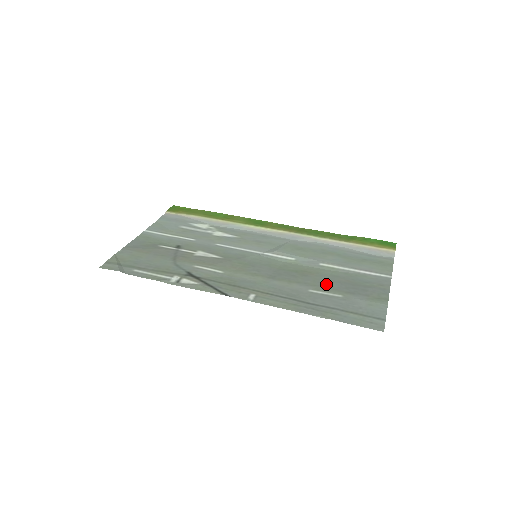
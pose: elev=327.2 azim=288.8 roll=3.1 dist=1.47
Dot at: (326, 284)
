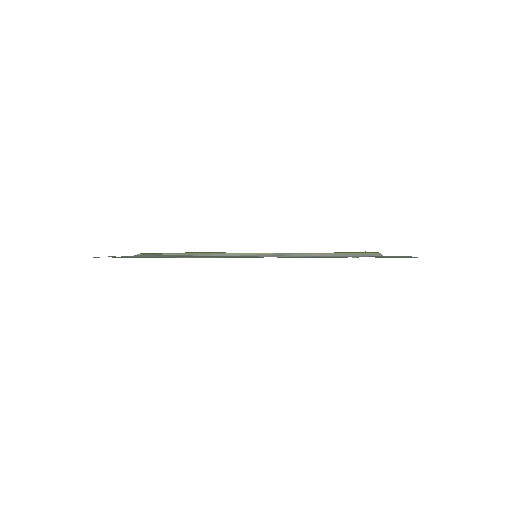
Dot at: occluded
